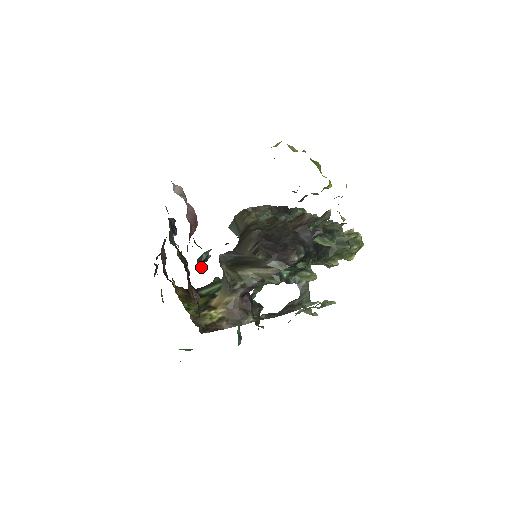
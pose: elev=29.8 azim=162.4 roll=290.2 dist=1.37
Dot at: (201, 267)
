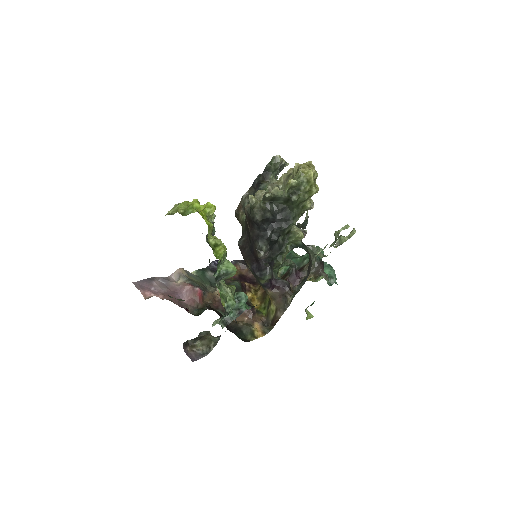
Dot at: occluded
